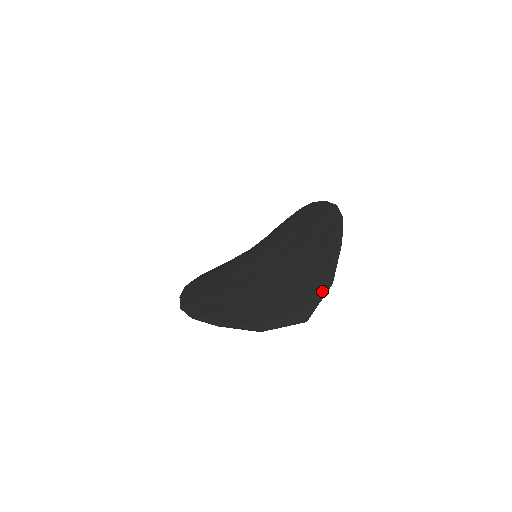
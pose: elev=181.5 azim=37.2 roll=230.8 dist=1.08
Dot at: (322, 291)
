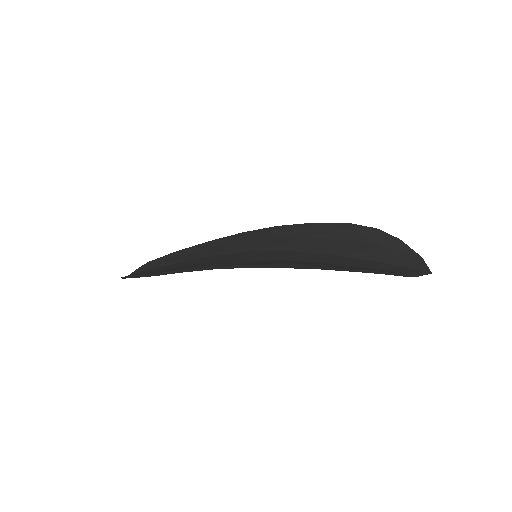
Dot at: (420, 260)
